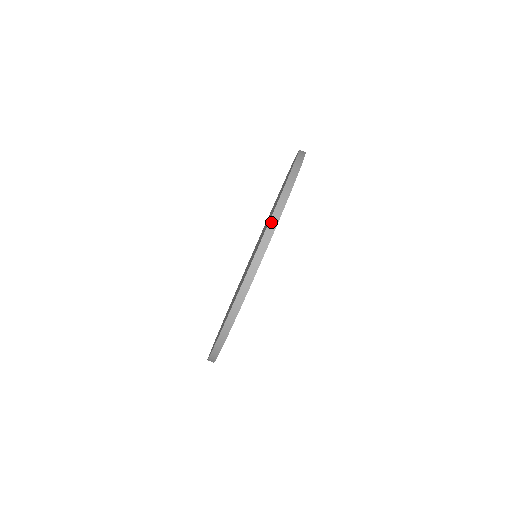
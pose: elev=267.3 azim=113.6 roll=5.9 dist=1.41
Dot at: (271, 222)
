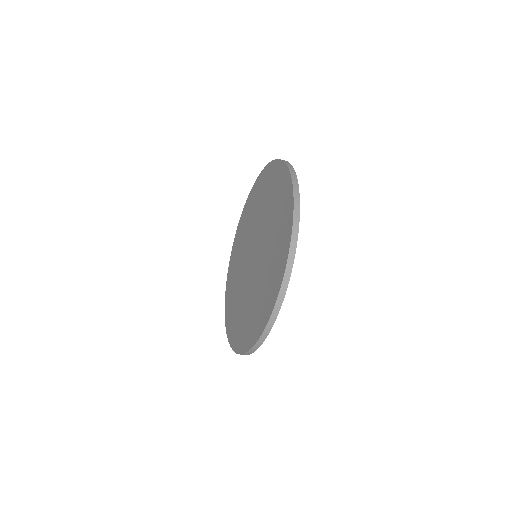
Dot at: (274, 310)
